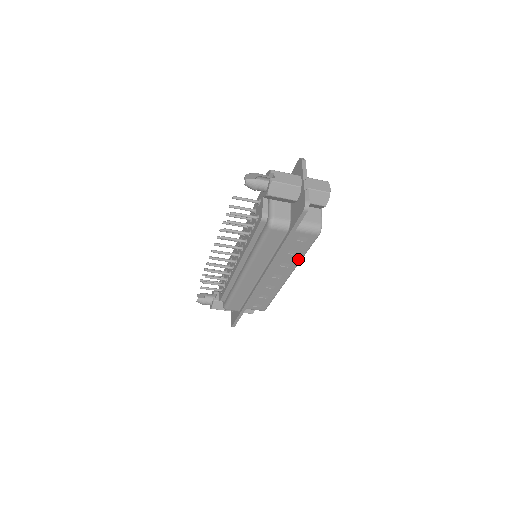
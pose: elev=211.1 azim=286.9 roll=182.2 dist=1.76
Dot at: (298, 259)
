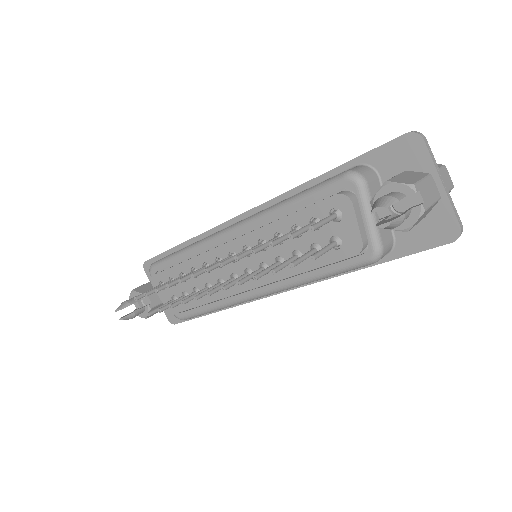
Dot at: occluded
